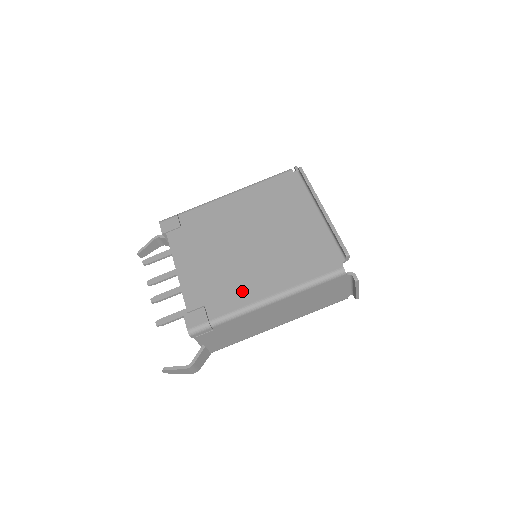
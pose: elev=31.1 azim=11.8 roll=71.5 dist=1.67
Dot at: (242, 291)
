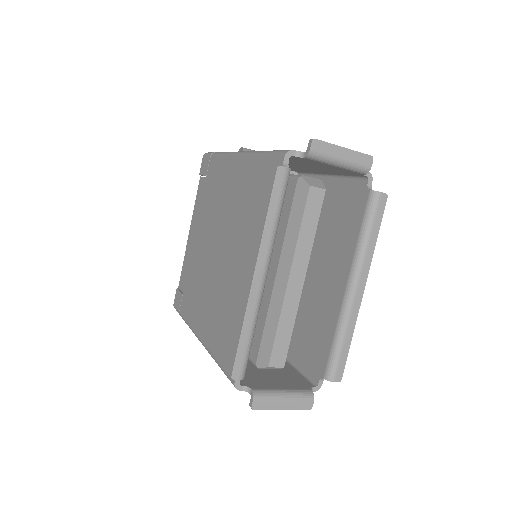
Dot at: (195, 307)
